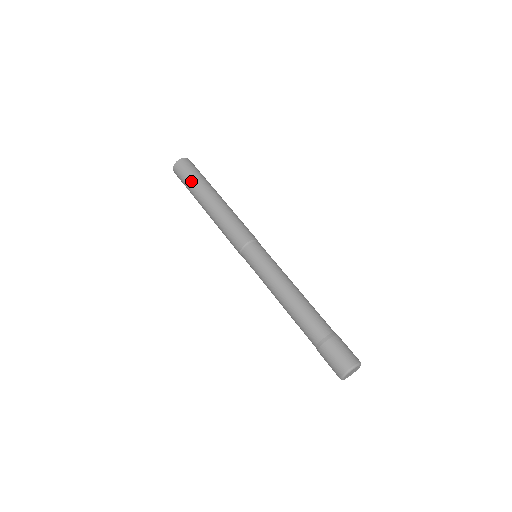
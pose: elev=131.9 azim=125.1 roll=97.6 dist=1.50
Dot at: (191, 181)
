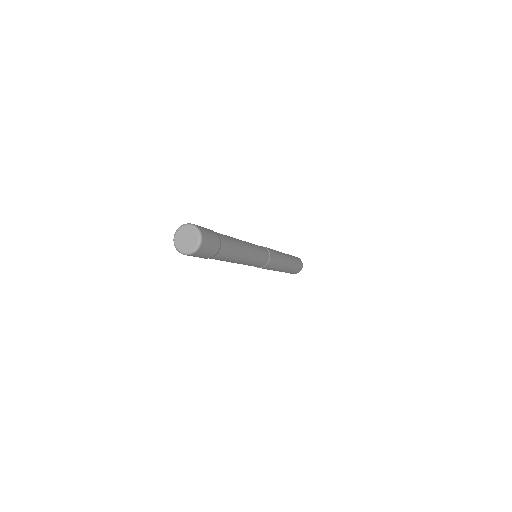
Dot at: occluded
